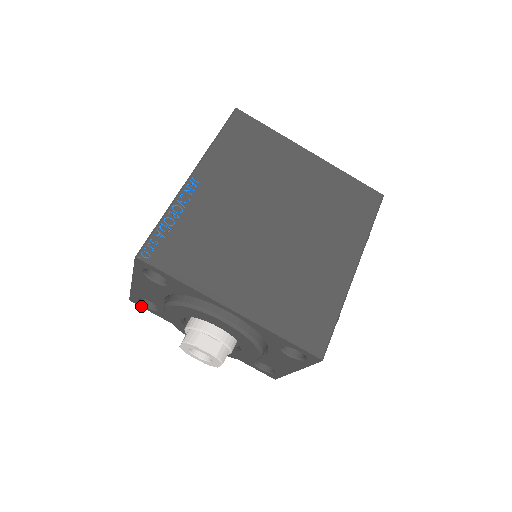
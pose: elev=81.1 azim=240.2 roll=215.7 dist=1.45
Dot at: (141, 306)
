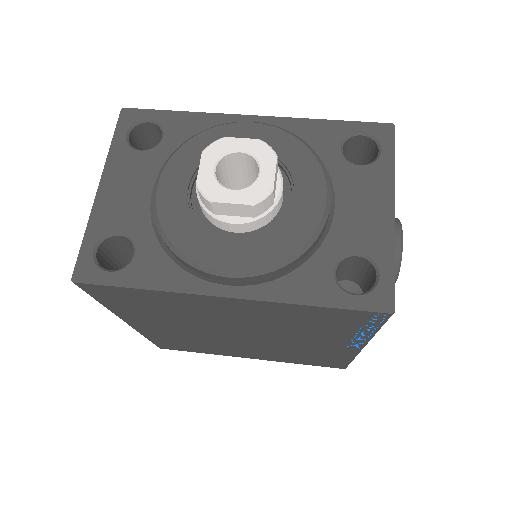
Dot at: (95, 281)
